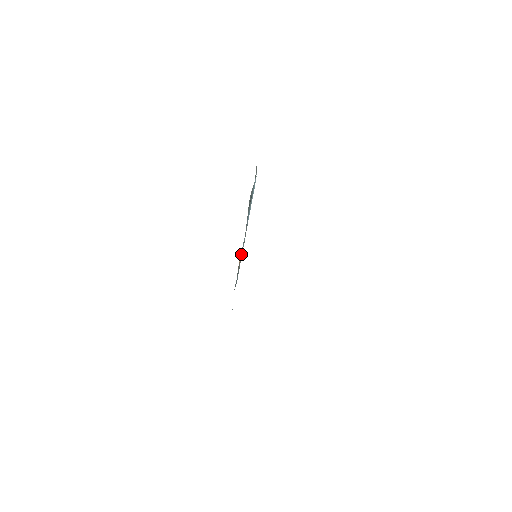
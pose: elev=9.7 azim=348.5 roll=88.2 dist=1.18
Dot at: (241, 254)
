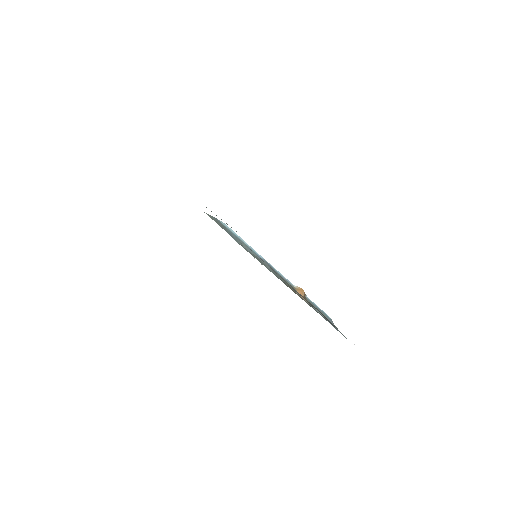
Dot at: (295, 289)
